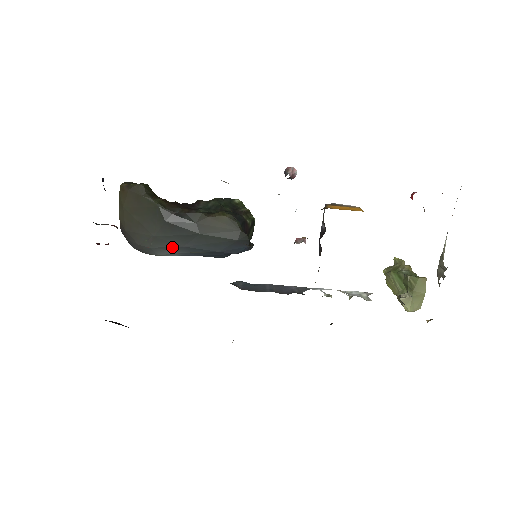
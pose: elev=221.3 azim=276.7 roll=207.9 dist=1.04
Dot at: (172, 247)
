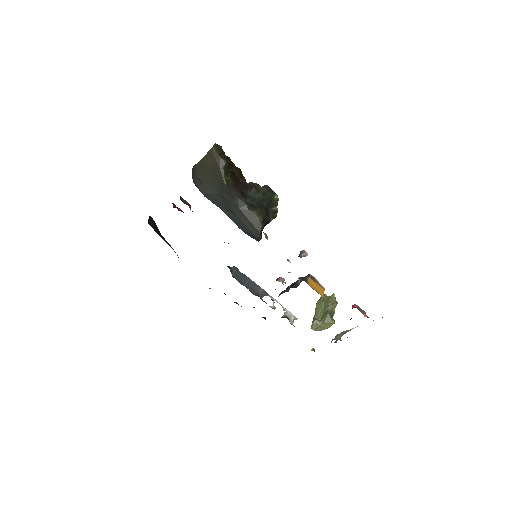
Dot at: (216, 204)
